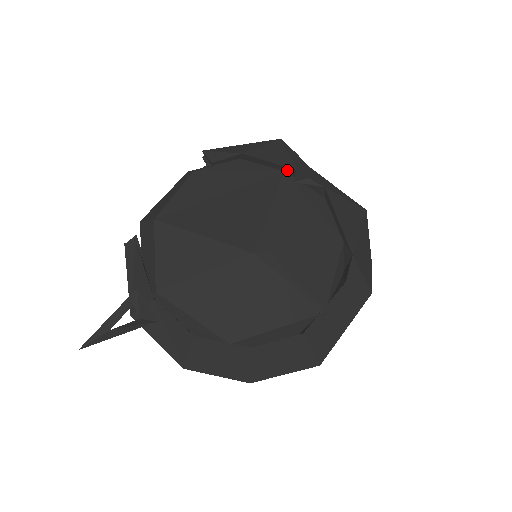
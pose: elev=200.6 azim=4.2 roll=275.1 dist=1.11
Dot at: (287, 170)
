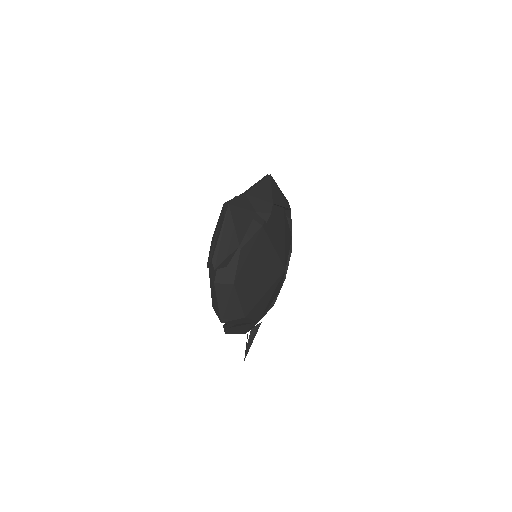
Dot at: (251, 218)
